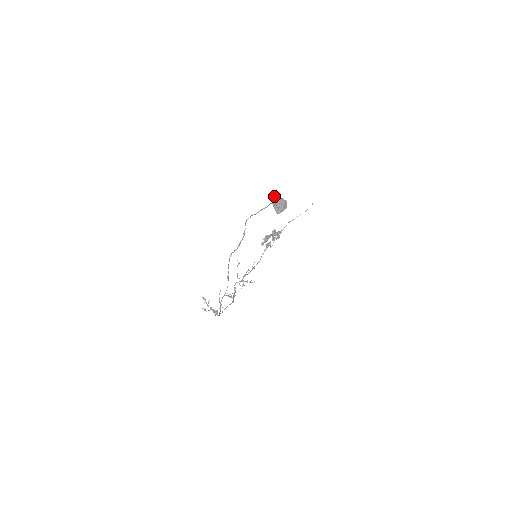
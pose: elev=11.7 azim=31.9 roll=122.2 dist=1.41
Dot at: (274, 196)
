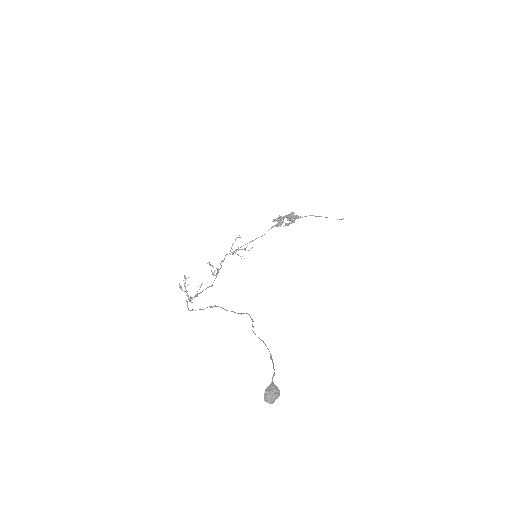
Dot at: (272, 379)
